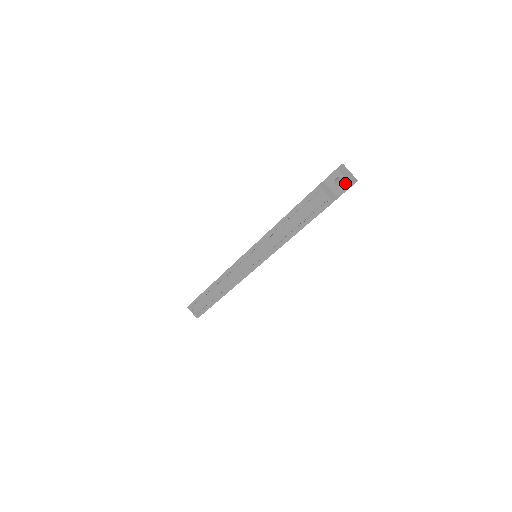
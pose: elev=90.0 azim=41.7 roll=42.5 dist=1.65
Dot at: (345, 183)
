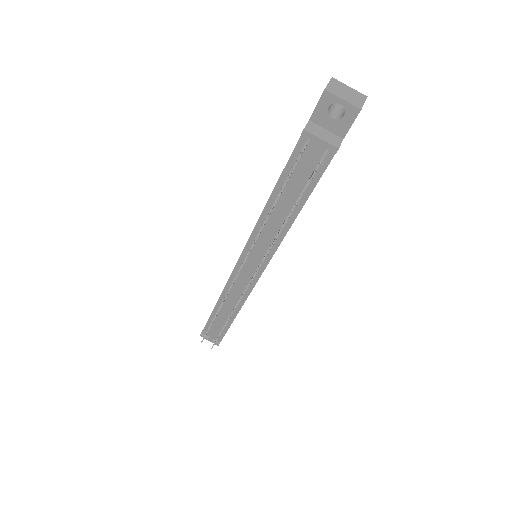
Dot at: (347, 110)
